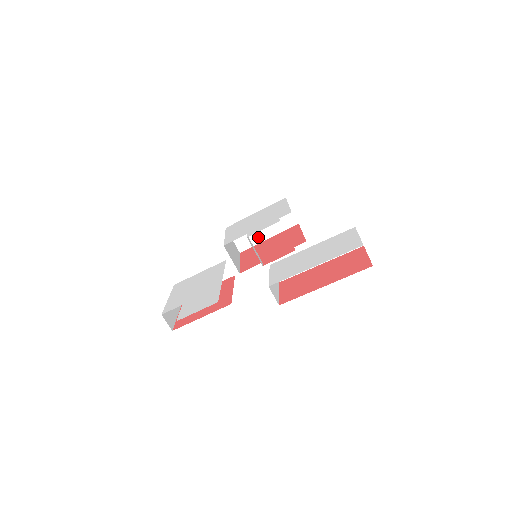
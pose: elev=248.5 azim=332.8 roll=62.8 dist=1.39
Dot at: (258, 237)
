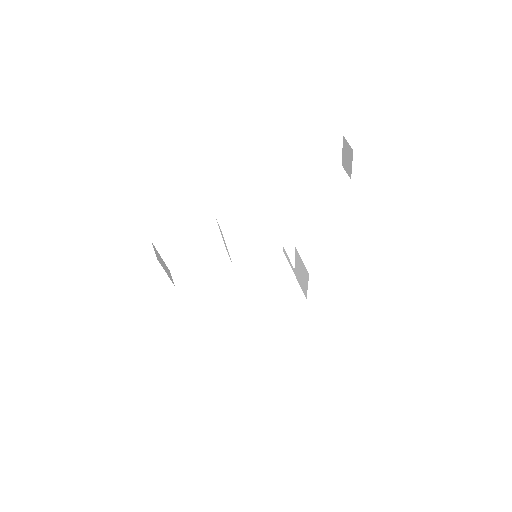
Dot at: (264, 309)
